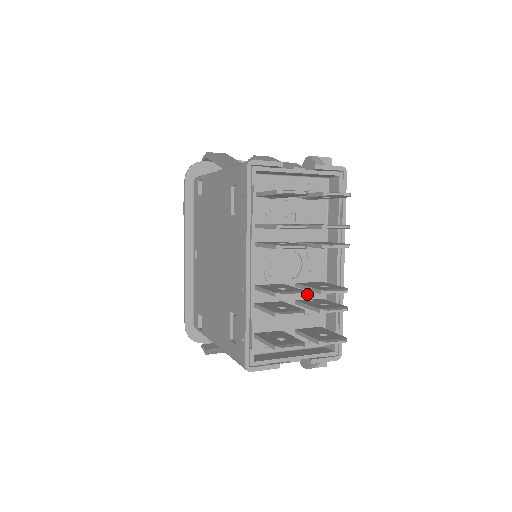
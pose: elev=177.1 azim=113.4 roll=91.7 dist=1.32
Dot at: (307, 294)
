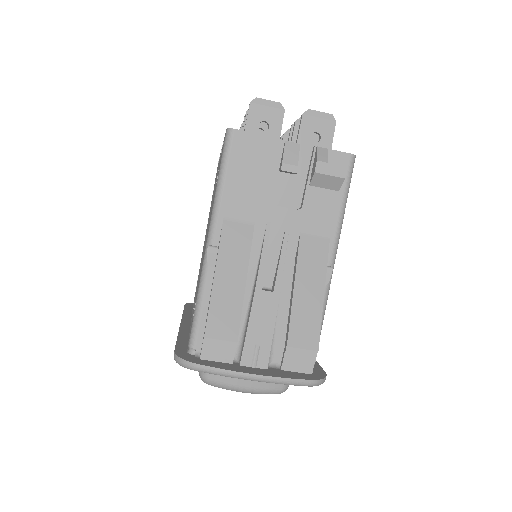
Dot at: occluded
